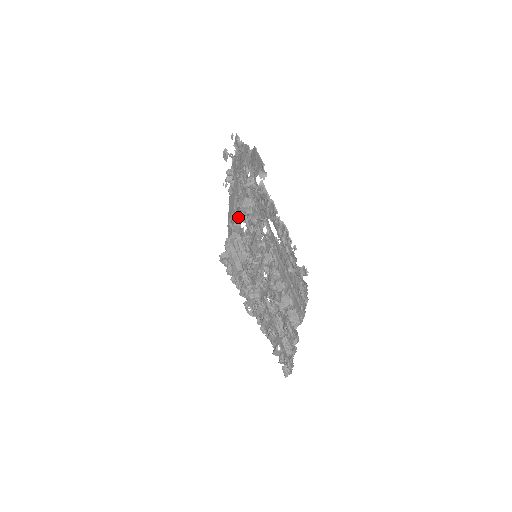
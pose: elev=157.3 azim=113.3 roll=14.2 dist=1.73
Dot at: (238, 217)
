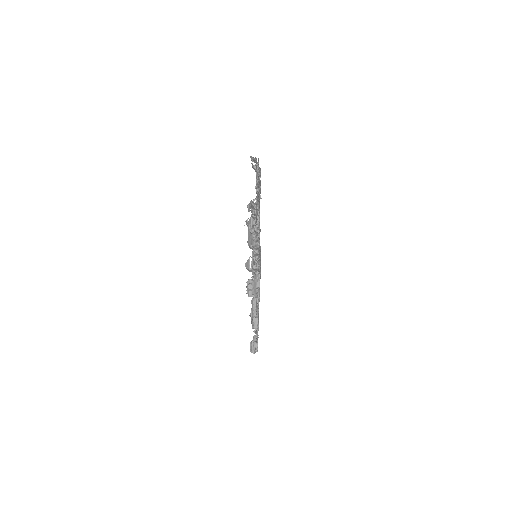
Dot at: occluded
